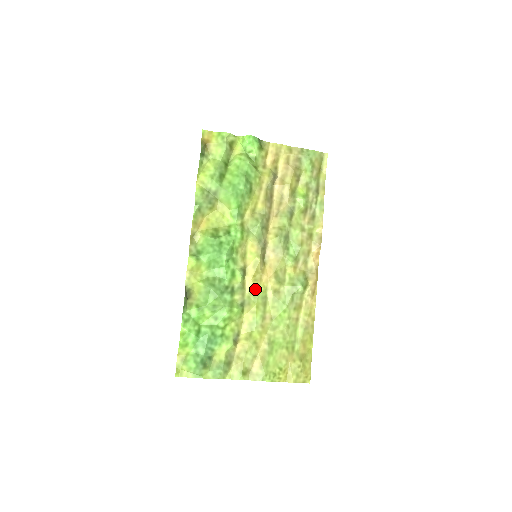
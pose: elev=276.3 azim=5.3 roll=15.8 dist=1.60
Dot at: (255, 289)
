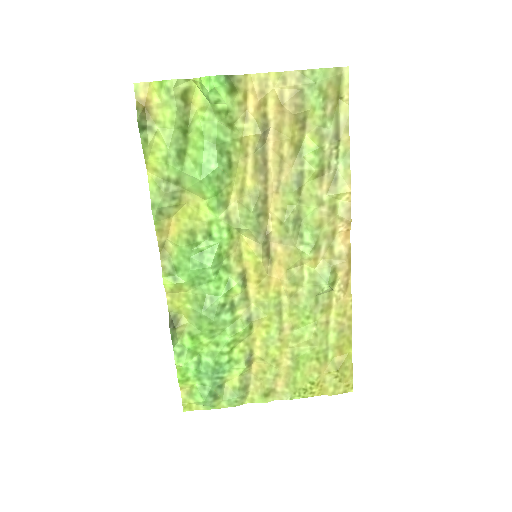
Dot at: (263, 297)
